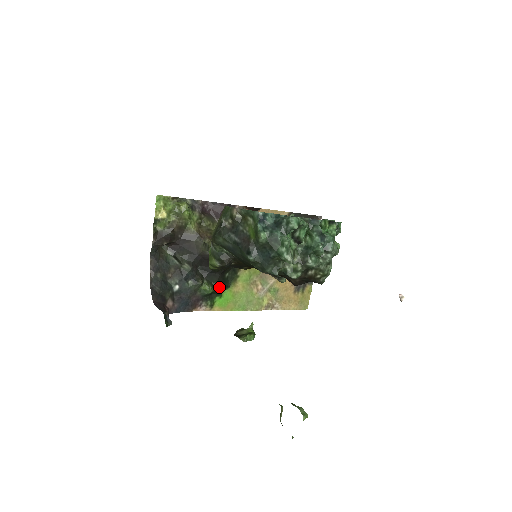
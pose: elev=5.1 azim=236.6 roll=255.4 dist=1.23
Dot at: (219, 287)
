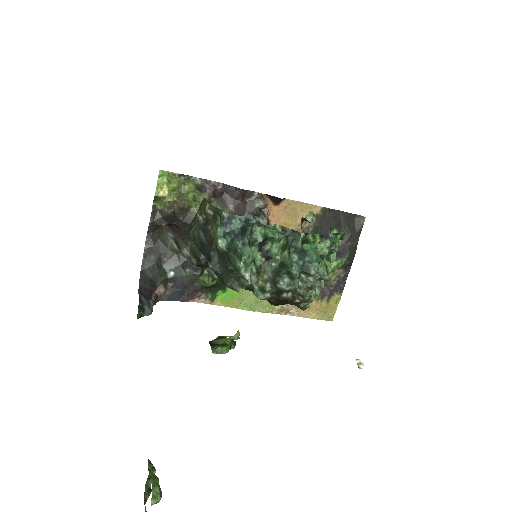
Dot at: occluded
